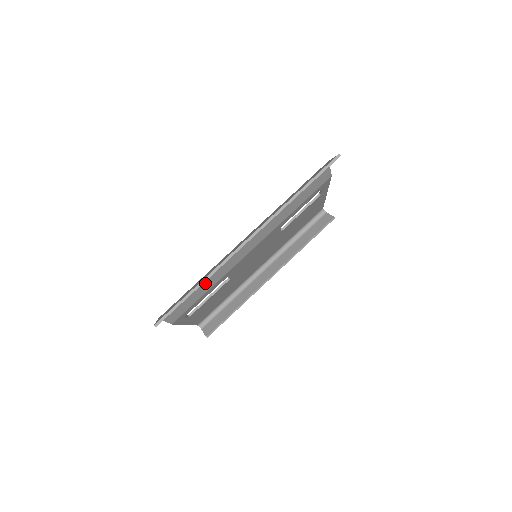
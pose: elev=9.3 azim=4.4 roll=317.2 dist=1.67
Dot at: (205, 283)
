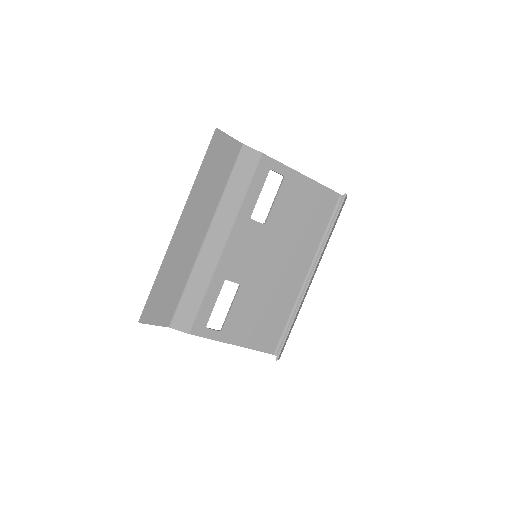
Dot at: (193, 286)
